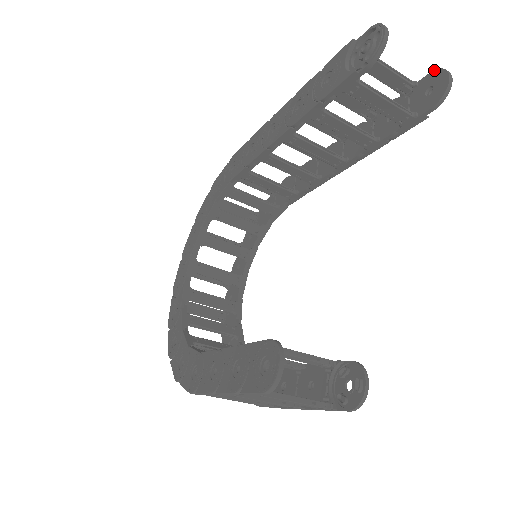
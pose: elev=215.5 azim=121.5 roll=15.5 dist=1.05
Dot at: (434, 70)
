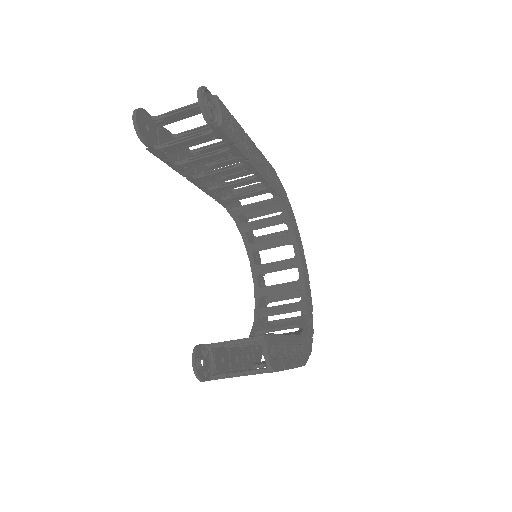
Dot at: occluded
